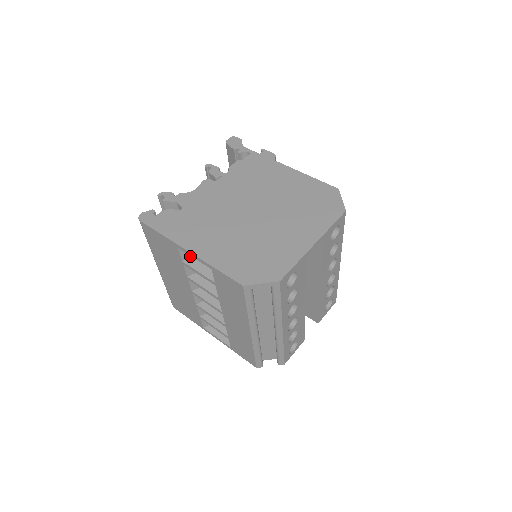
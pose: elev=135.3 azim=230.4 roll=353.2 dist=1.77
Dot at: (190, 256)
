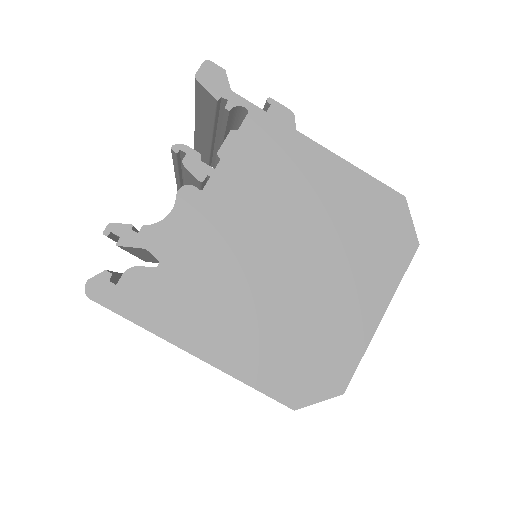
Dot at: occluded
